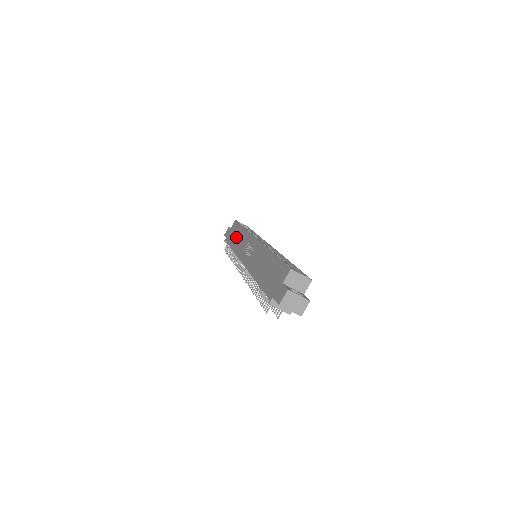
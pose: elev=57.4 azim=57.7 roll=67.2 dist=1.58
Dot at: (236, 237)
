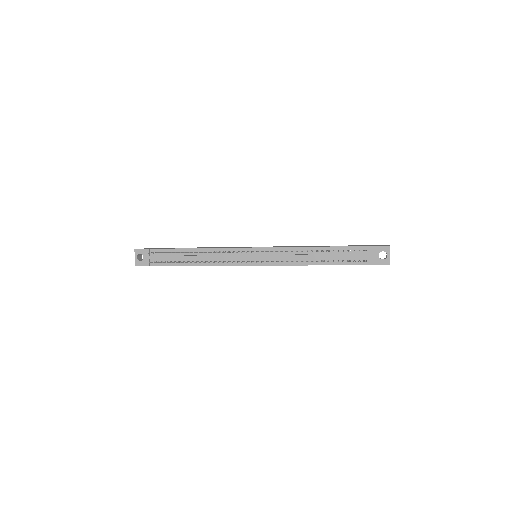
Dot at: occluded
